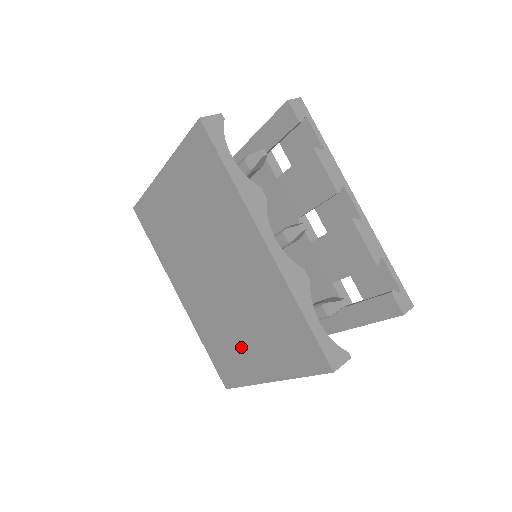
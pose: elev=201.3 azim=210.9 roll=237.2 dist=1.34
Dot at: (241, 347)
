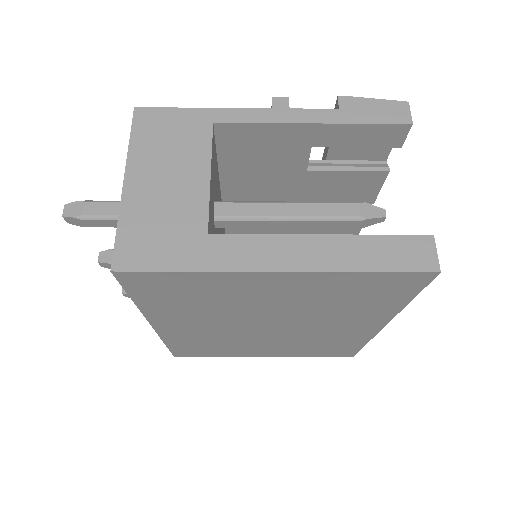
Dot at: (246, 348)
